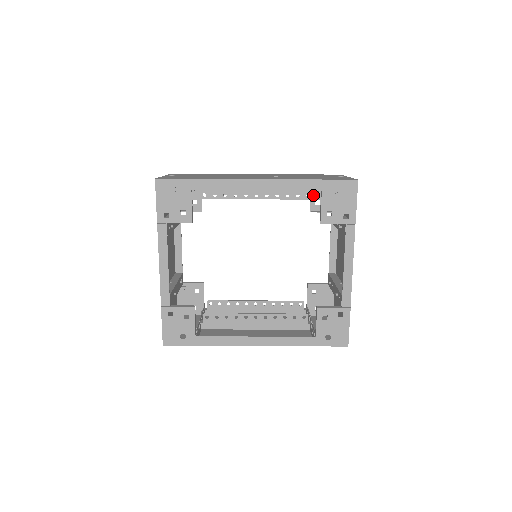
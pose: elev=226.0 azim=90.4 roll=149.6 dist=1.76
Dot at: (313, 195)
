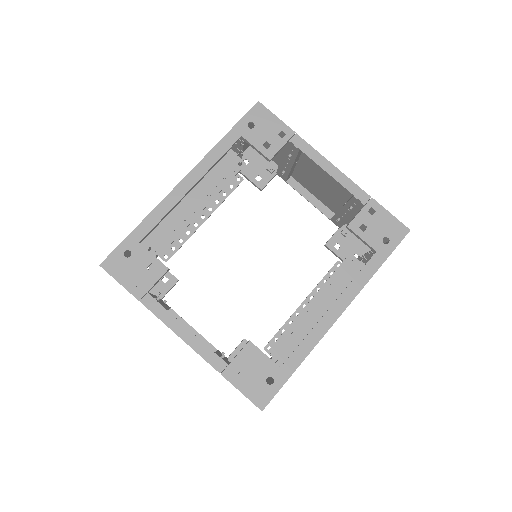
Dot at: (249, 177)
